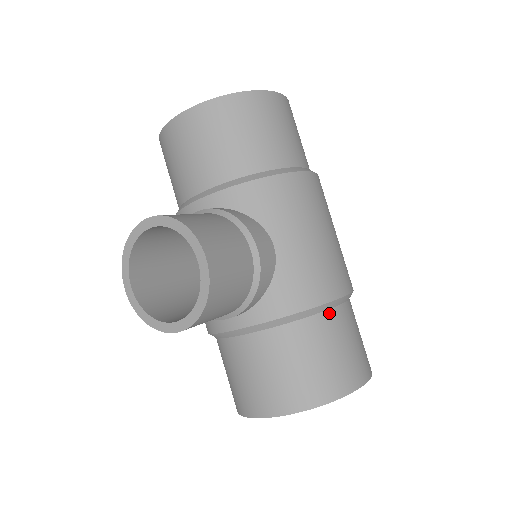
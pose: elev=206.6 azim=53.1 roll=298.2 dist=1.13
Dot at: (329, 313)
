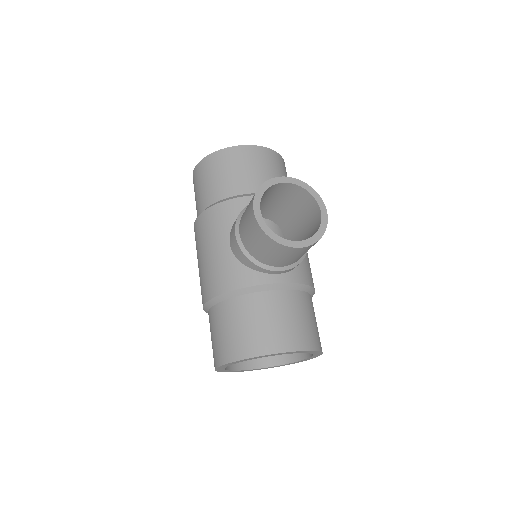
Dot at: occluded
